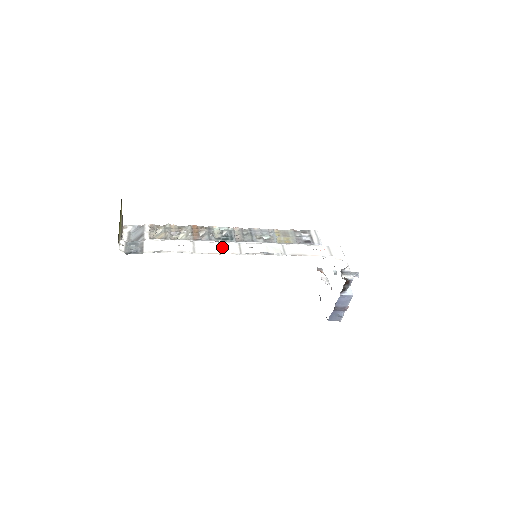
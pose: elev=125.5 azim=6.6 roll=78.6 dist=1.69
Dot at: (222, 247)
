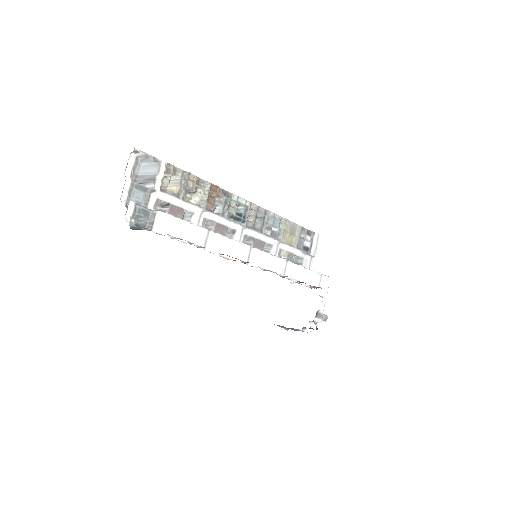
Dot at: (234, 249)
